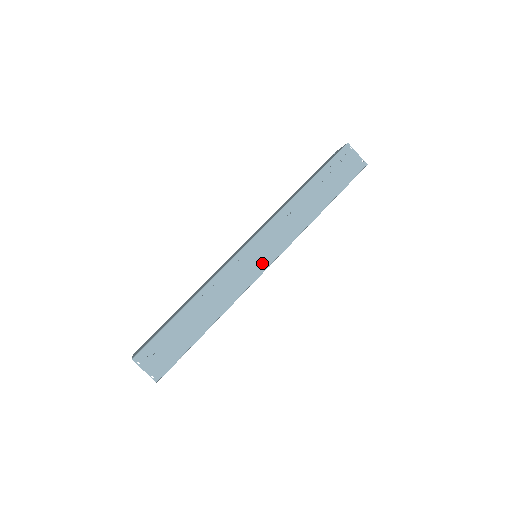
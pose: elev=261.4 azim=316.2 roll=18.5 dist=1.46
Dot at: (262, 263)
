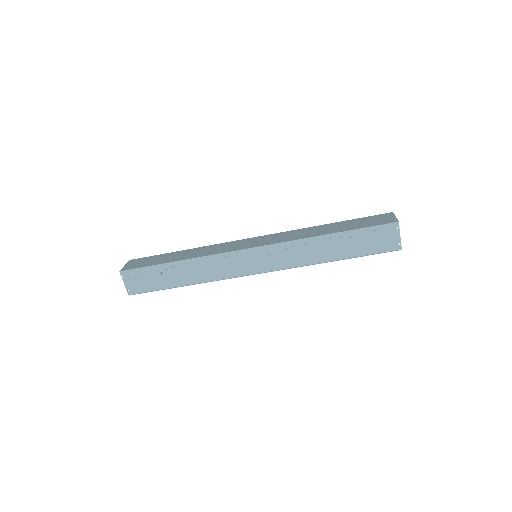
Dot at: (253, 269)
